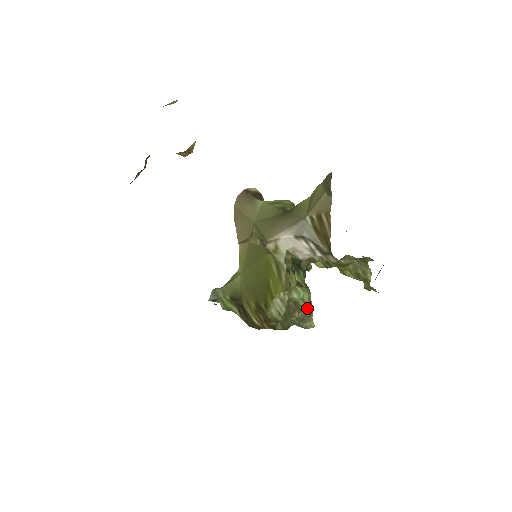
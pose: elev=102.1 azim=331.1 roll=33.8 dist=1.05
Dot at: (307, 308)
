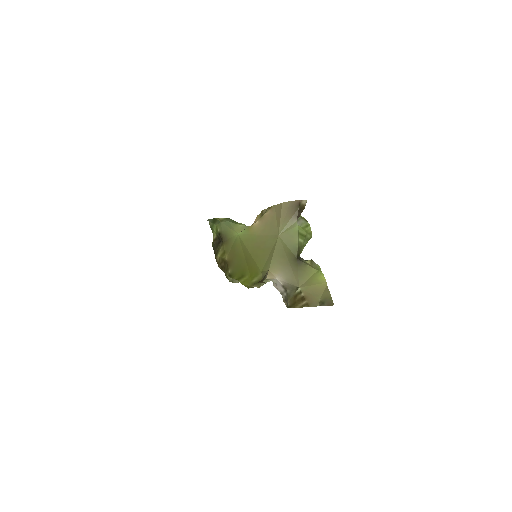
Dot at: occluded
